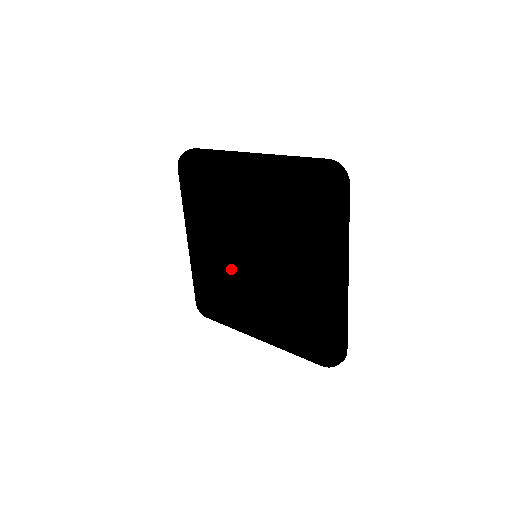
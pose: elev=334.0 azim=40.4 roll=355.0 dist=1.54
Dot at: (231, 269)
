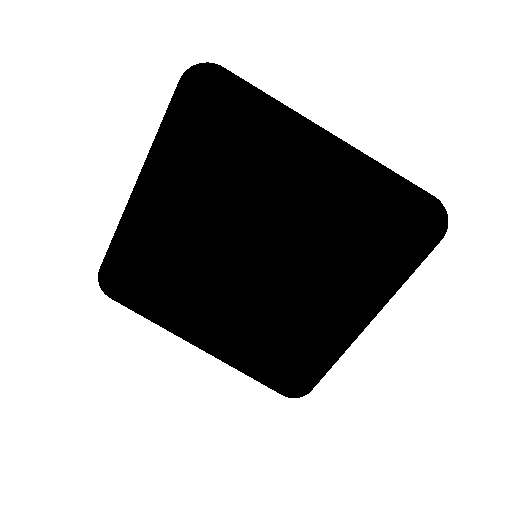
Dot at: (255, 300)
